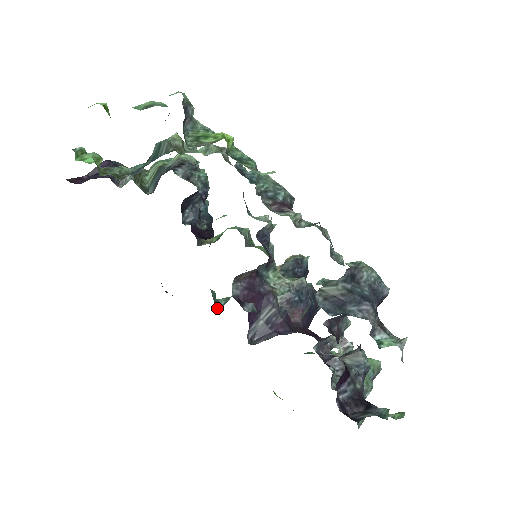
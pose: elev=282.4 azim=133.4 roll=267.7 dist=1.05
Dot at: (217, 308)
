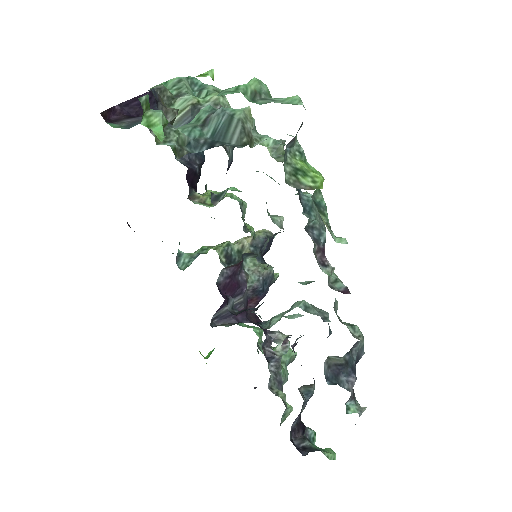
Dot at: (180, 265)
